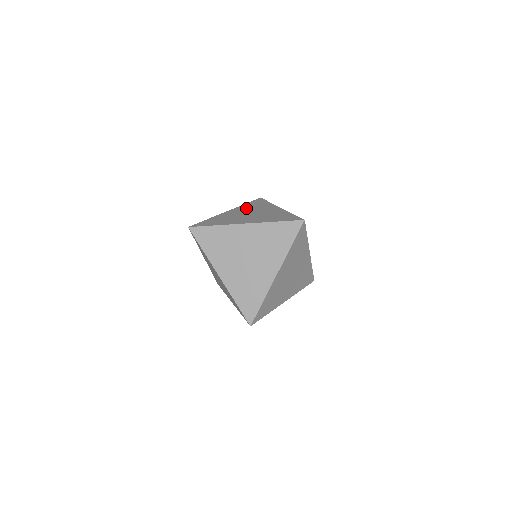
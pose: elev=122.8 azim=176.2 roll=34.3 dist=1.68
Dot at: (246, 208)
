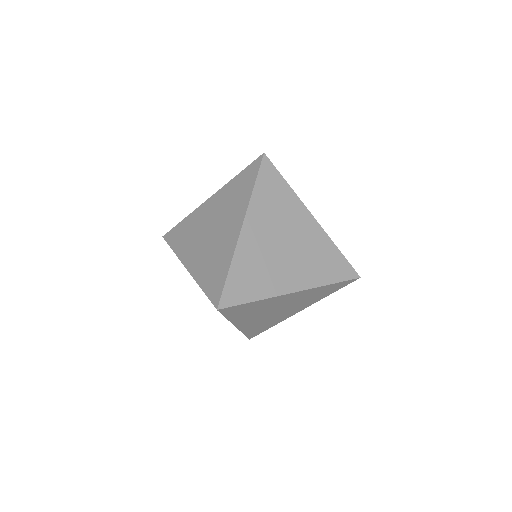
Dot at: (223, 201)
